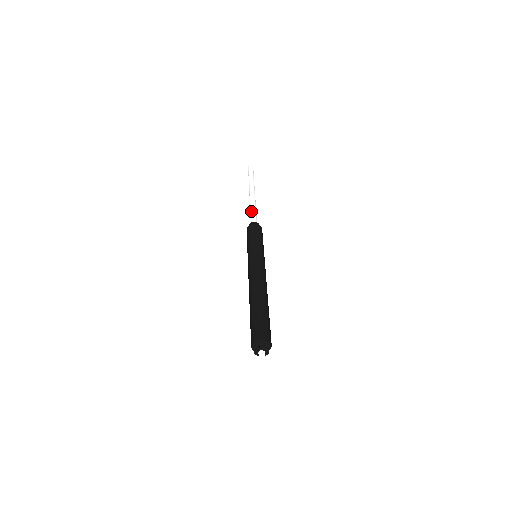
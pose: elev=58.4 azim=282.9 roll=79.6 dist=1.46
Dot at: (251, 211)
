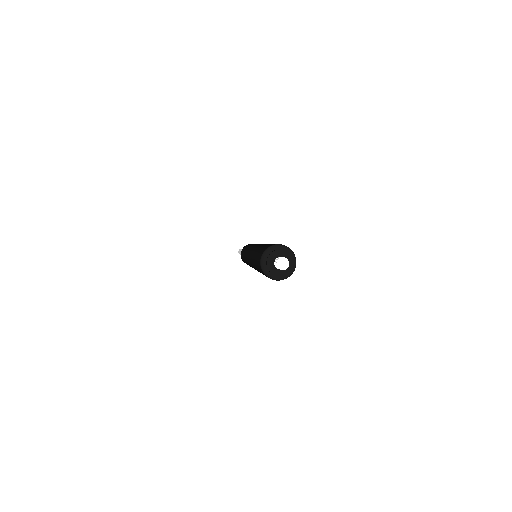
Dot at: occluded
